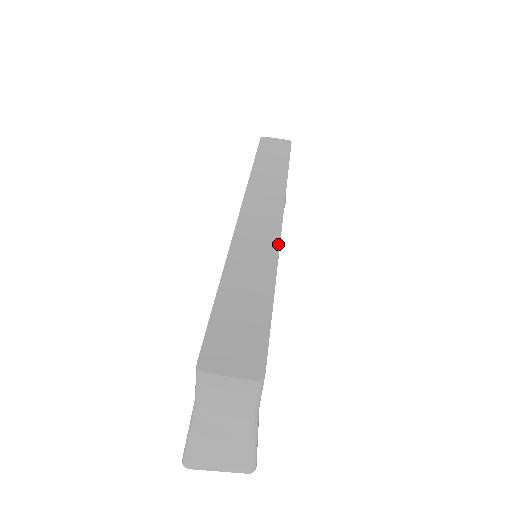
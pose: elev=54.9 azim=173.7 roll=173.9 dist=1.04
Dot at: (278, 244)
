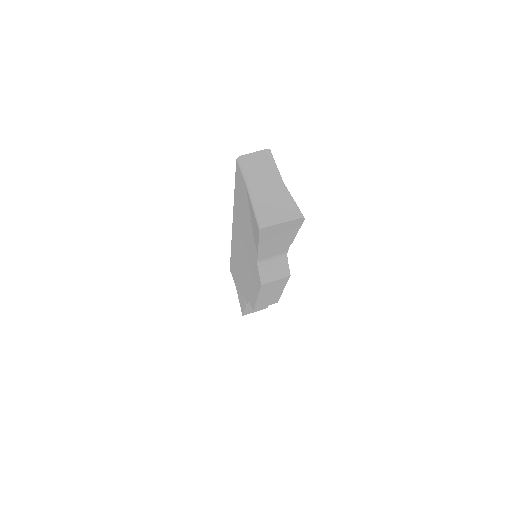
Dot at: occluded
